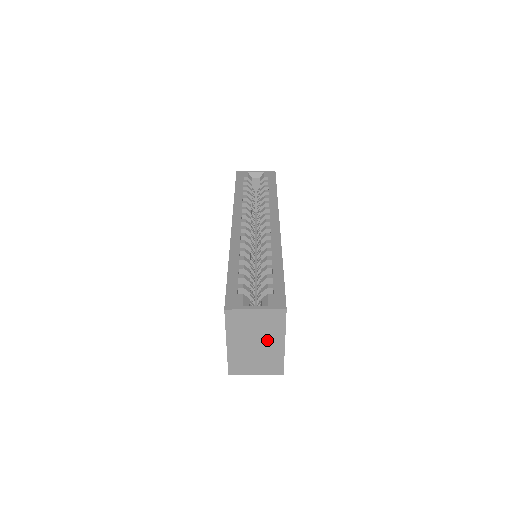
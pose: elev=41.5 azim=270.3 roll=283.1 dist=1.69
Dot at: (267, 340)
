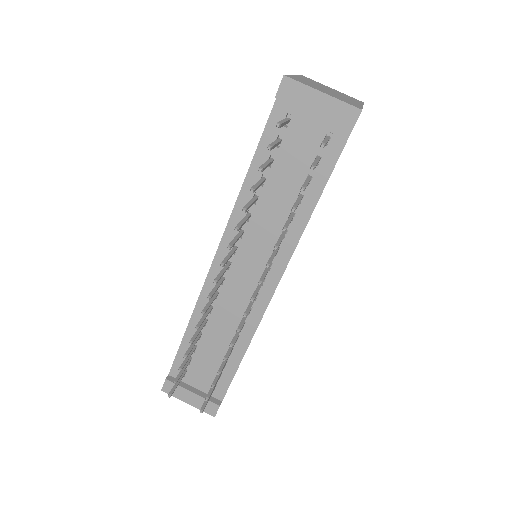
Dot at: (342, 96)
